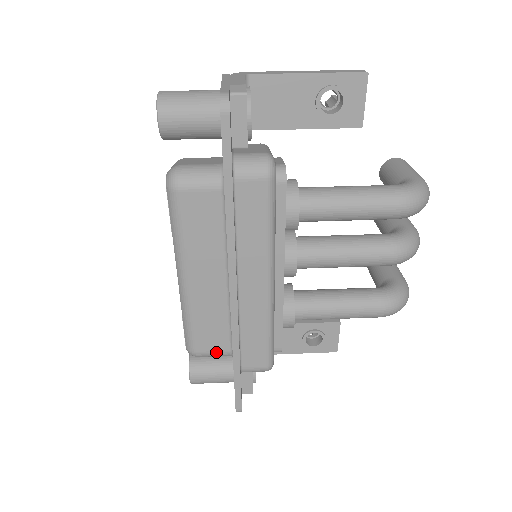
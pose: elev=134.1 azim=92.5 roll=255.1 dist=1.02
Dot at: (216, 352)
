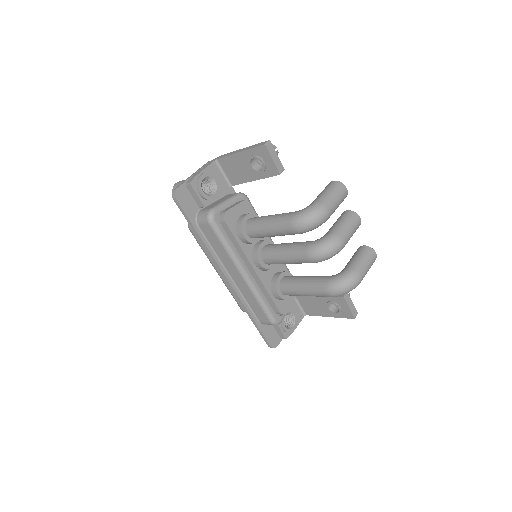
Dot at: occluded
